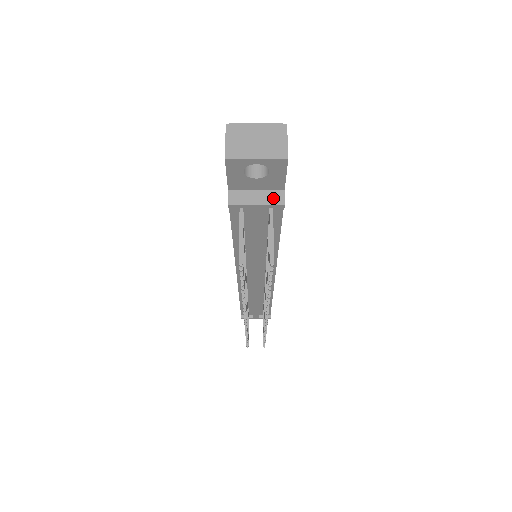
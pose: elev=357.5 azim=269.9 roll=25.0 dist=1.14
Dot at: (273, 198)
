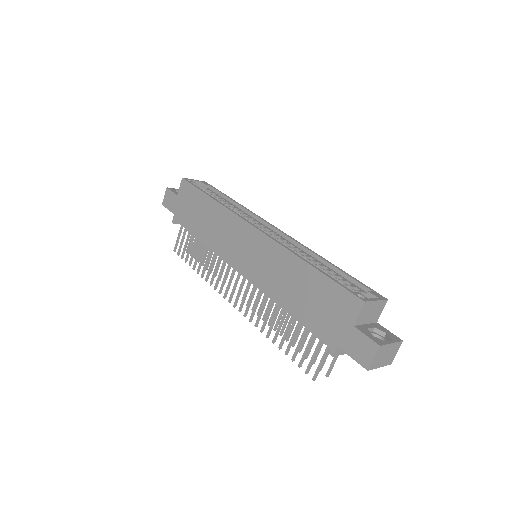
Dot at: occluded
